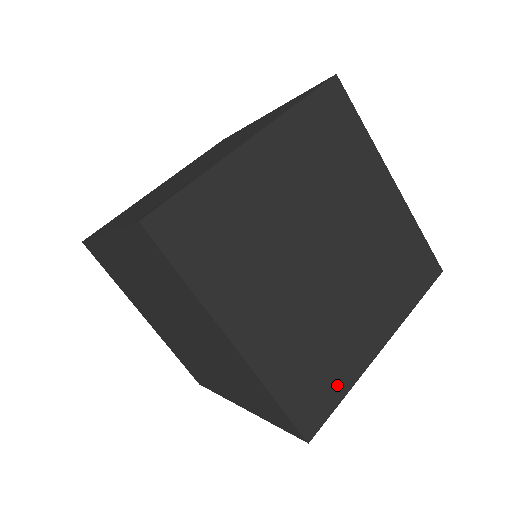
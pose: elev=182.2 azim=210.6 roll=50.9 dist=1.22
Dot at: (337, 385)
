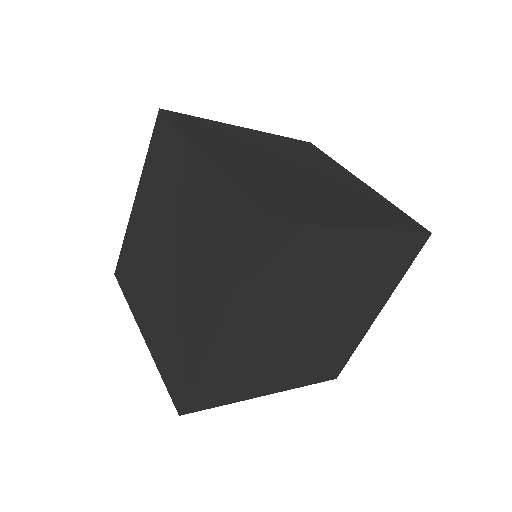
Dot at: (347, 352)
